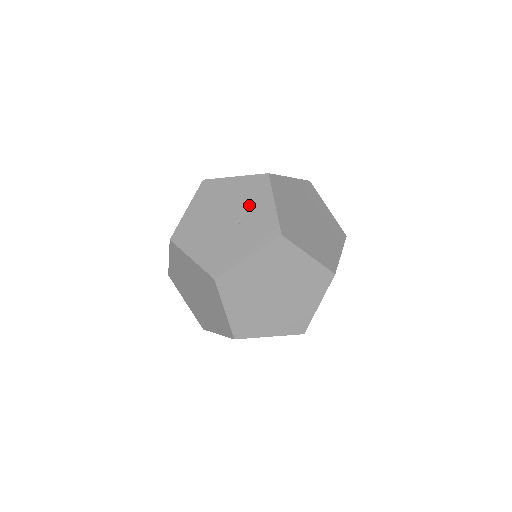
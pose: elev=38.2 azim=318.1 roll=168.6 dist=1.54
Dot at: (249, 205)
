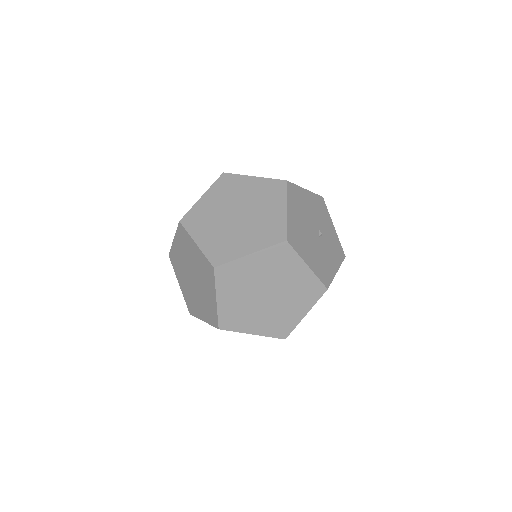
Dot at: occluded
